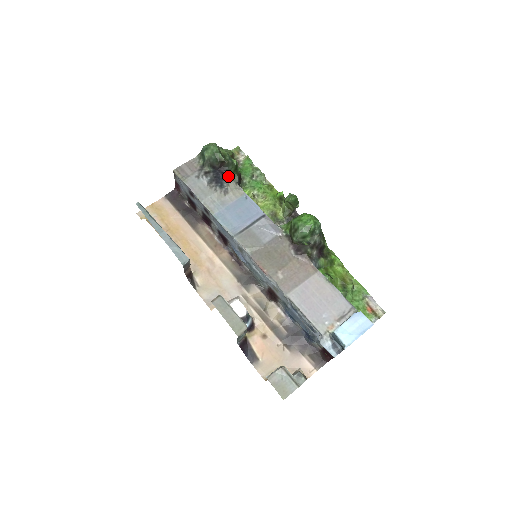
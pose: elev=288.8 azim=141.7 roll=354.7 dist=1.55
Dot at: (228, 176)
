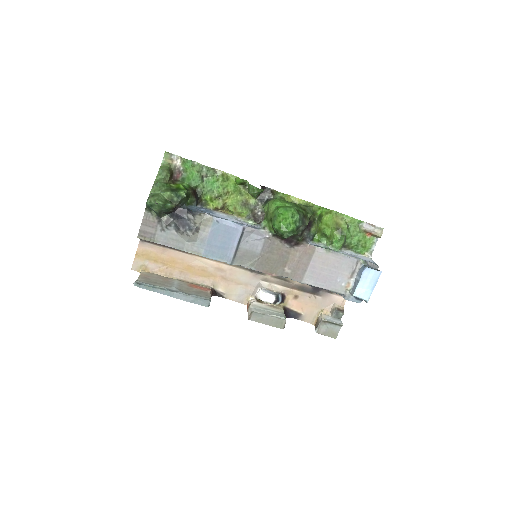
Dot at: (188, 212)
